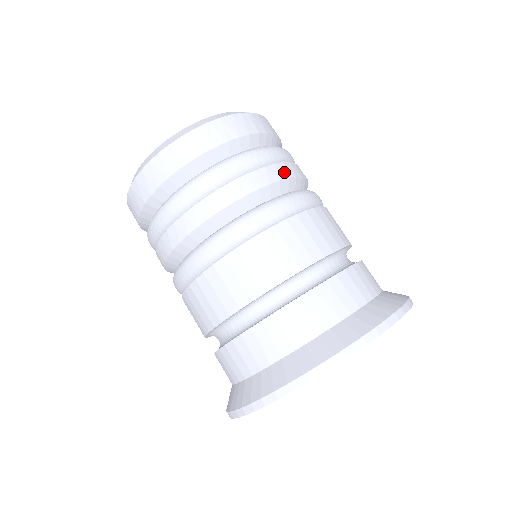
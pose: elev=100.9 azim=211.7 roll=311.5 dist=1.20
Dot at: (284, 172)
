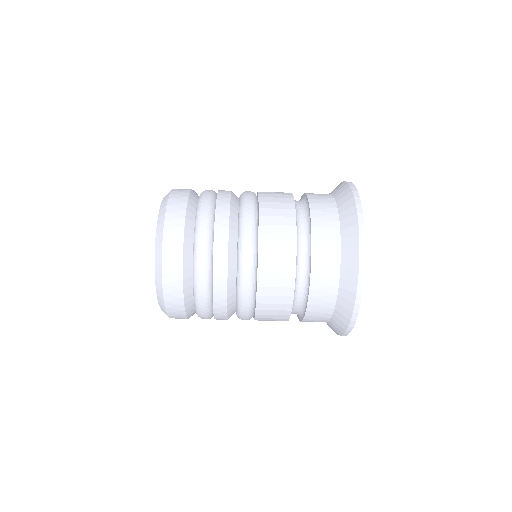
Dot at: (222, 261)
